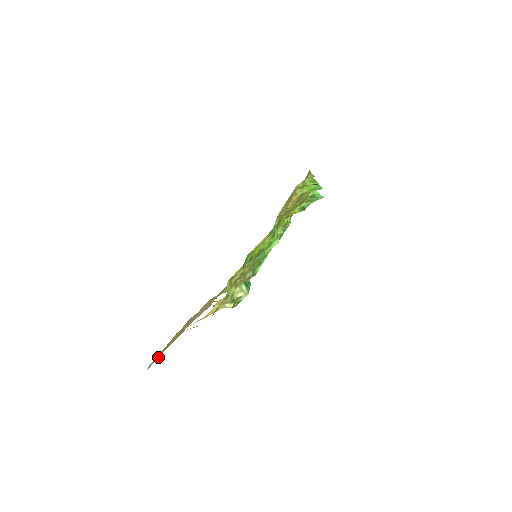
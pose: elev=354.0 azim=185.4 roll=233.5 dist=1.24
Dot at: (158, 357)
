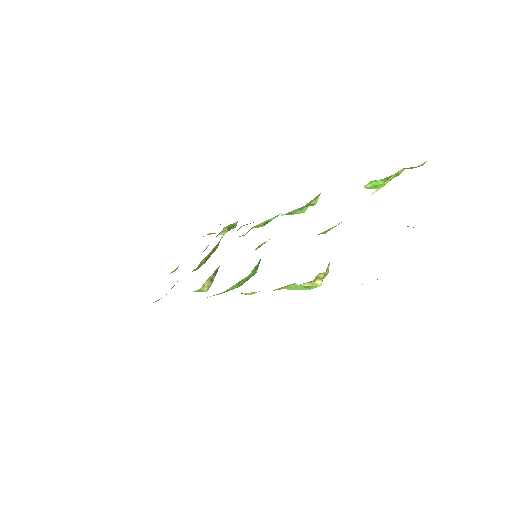
Dot at: occluded
